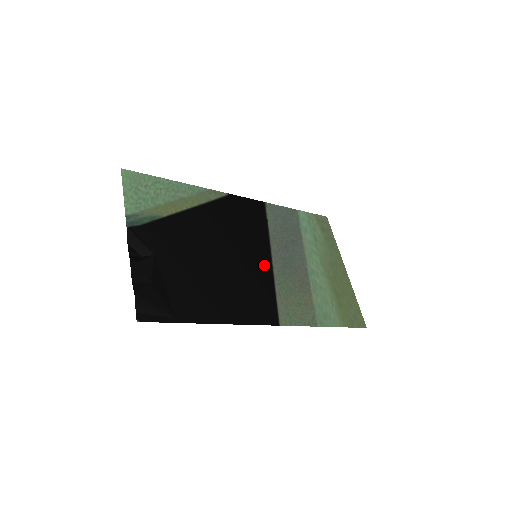
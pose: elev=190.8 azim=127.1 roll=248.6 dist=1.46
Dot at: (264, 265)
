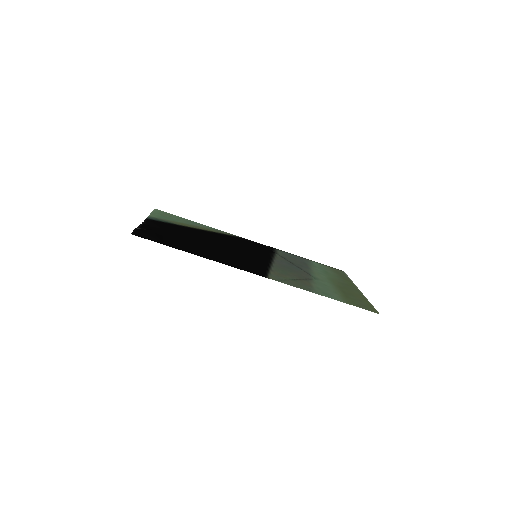
Dot at: (263, 260)
